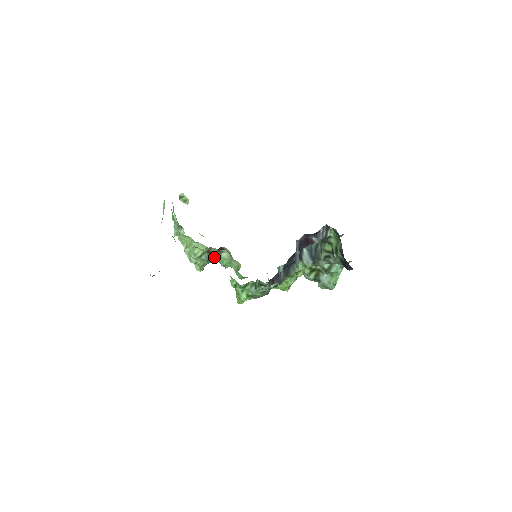
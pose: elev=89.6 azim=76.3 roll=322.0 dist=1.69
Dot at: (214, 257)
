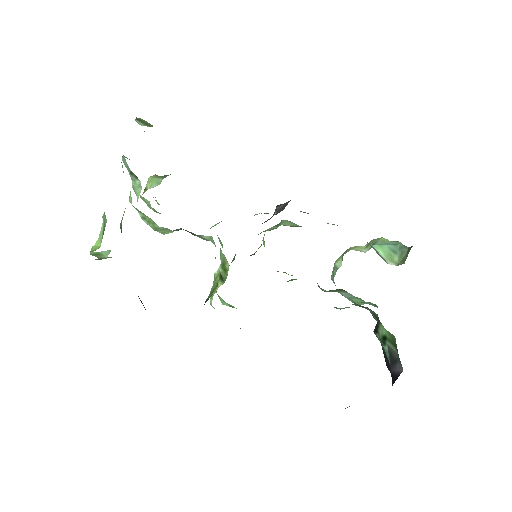
Dot at: occluded
